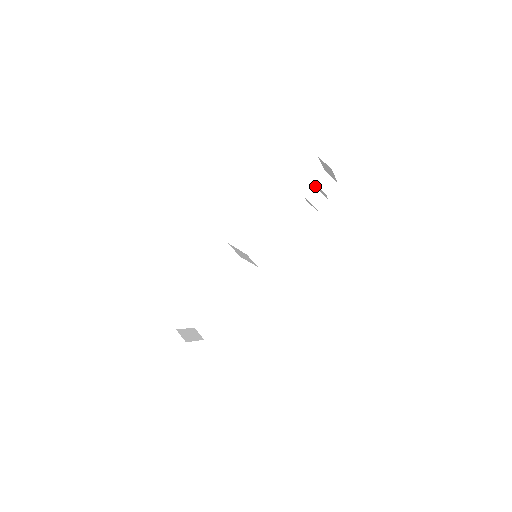
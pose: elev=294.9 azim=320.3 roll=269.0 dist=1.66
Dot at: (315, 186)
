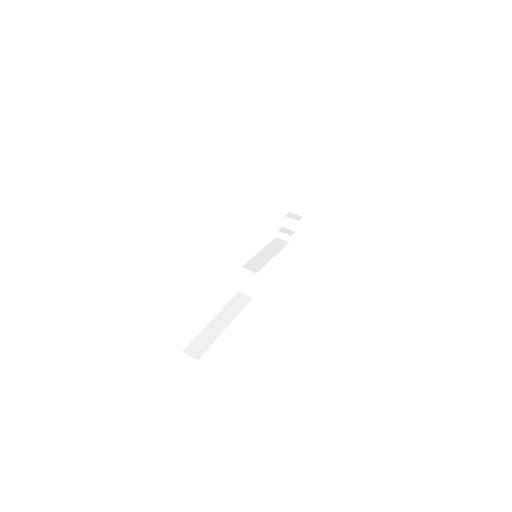
Dot at: (283, 224)
